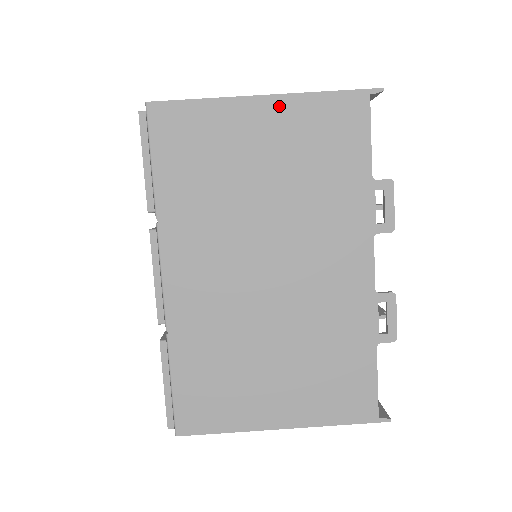
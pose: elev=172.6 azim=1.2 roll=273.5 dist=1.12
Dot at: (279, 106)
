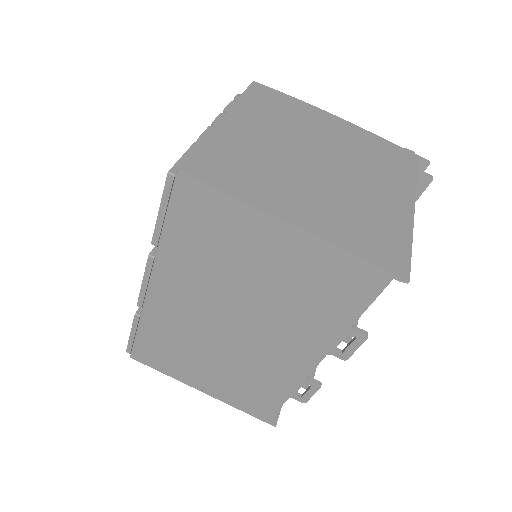
Dot at: (302, 240)
